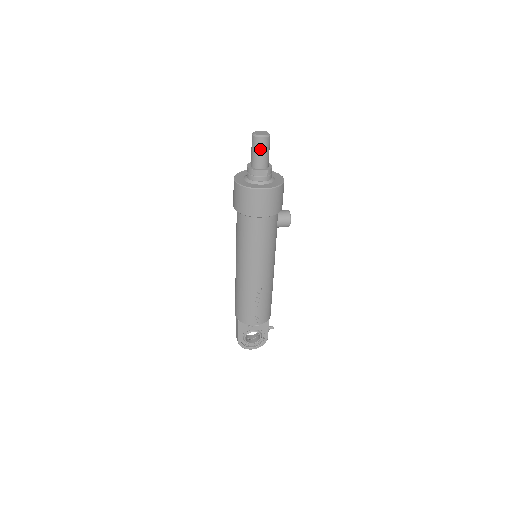
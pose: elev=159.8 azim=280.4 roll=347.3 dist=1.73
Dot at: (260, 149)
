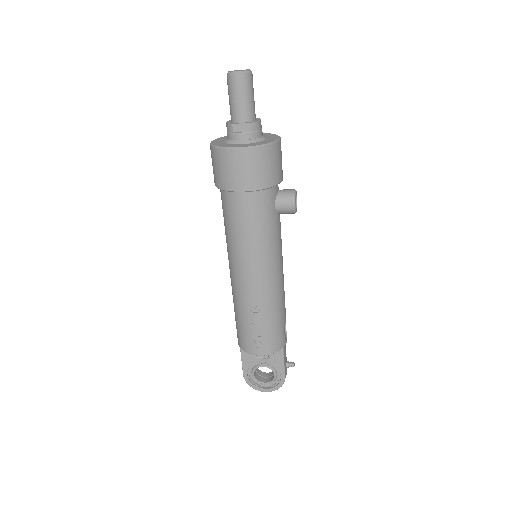
Dot at: (235, 92)
